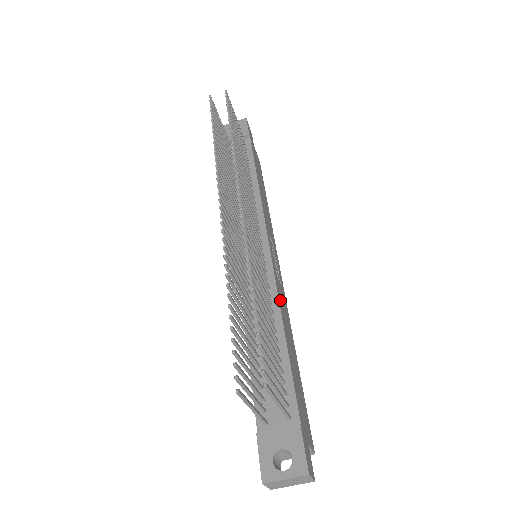
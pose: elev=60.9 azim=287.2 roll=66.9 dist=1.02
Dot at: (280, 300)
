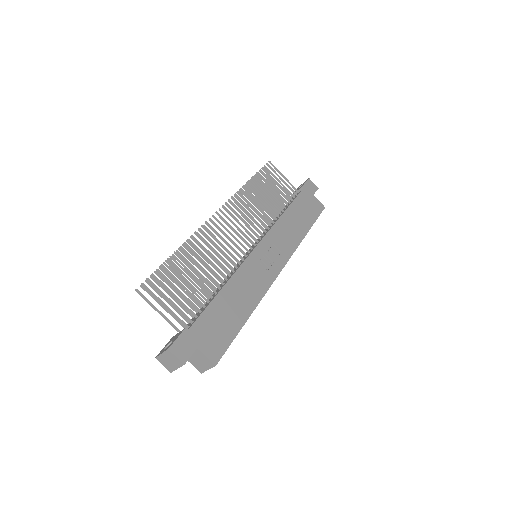
Dot at: (242, 274)
